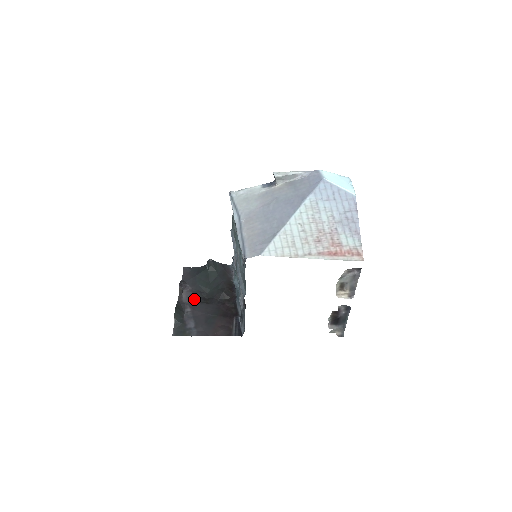
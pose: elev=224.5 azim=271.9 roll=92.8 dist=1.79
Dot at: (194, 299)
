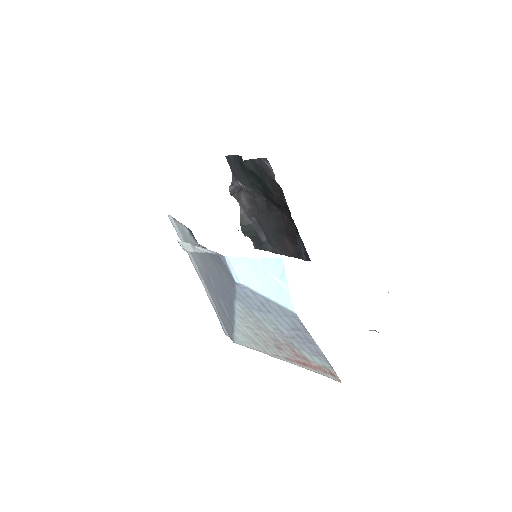
Dot at: (254, 204)
